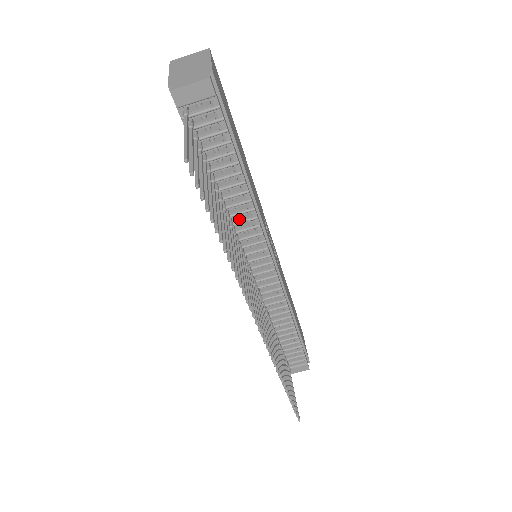
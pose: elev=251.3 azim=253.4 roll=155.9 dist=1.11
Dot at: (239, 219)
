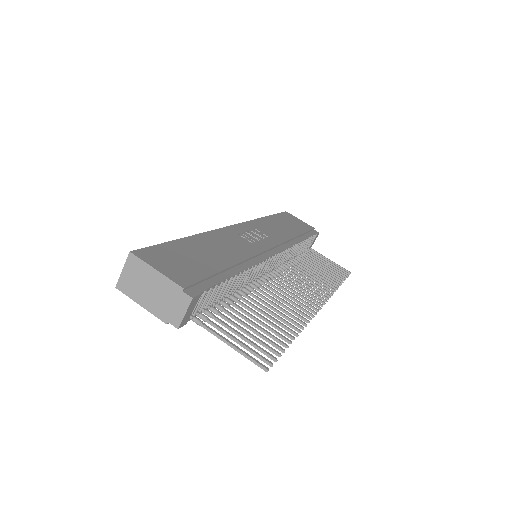
Dot at: (248, 278)
